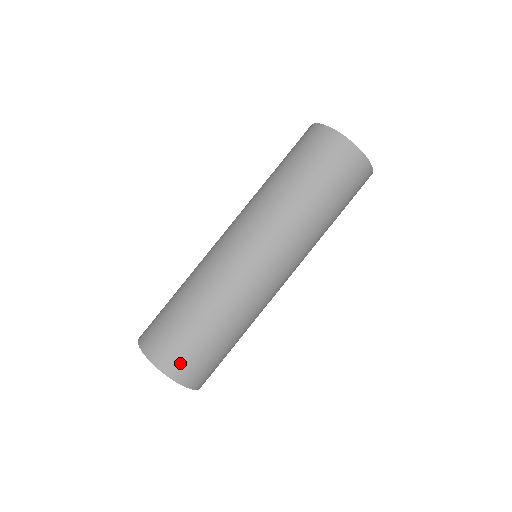
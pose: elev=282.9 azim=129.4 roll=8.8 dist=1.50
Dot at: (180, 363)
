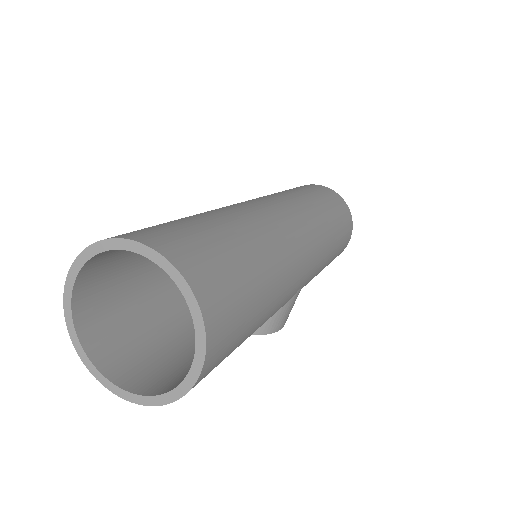
Dot at: (190, 251)
